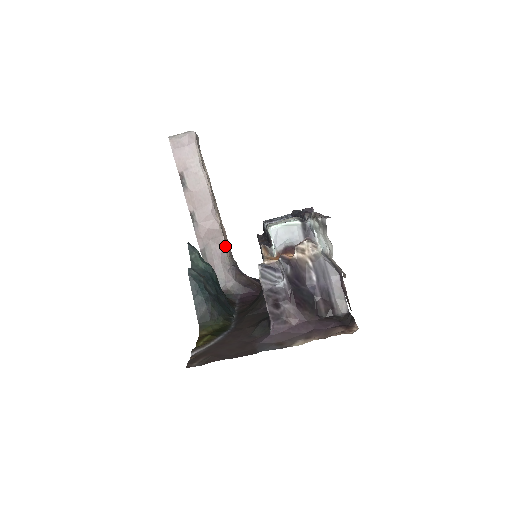
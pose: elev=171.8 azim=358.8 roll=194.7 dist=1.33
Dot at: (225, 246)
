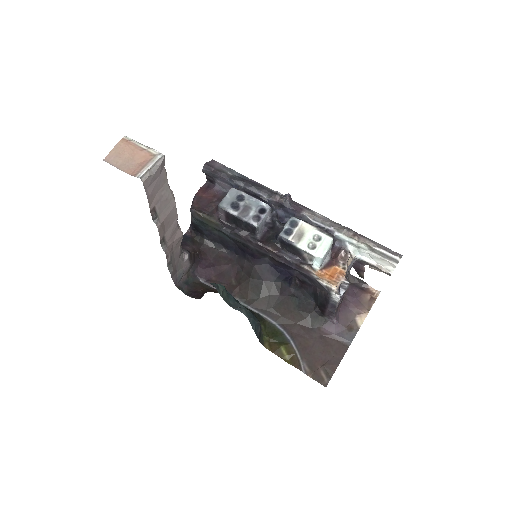
Dot at: occluded
